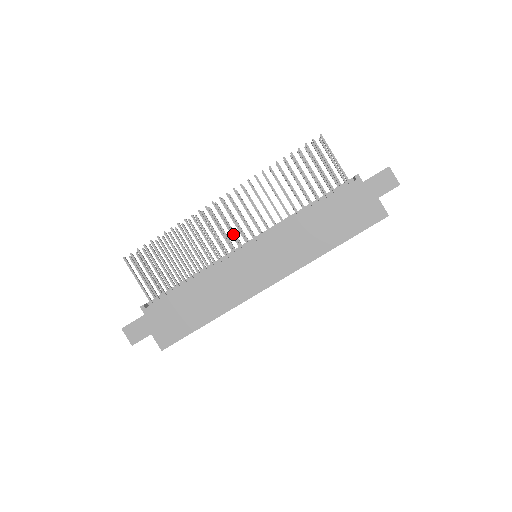
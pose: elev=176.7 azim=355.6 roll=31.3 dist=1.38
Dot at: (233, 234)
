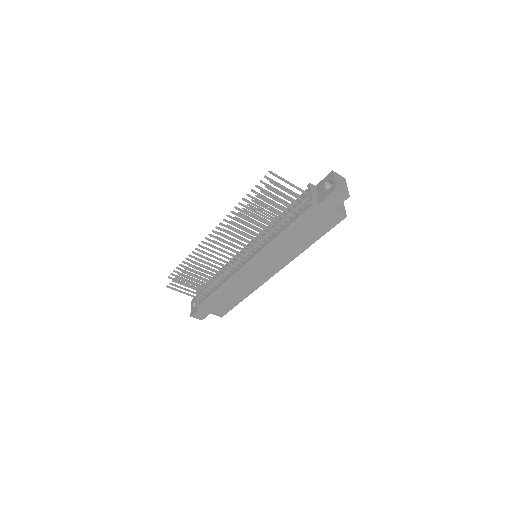
Dot at: (234, 256)
